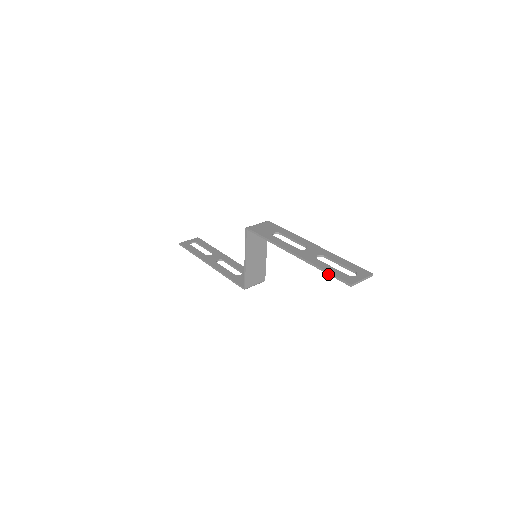
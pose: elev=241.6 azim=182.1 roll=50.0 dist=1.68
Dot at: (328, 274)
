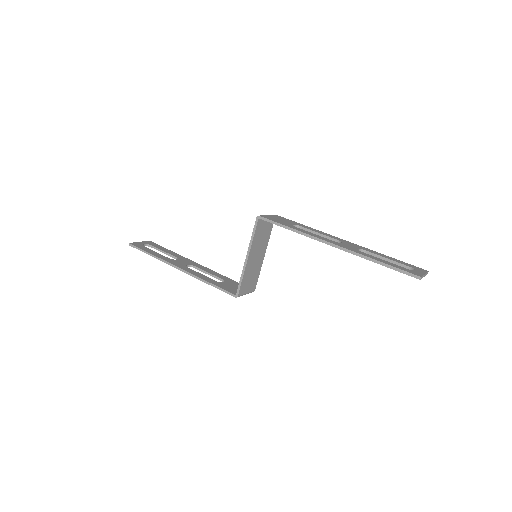
Dot at: (386, 266)
